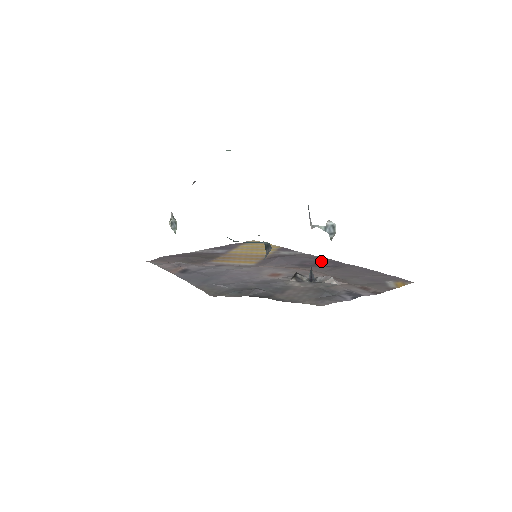
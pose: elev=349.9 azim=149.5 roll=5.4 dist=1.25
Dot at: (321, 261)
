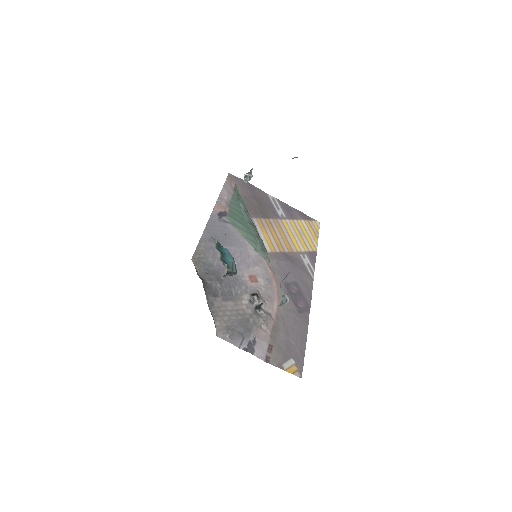
Dot at: (303, 296)
